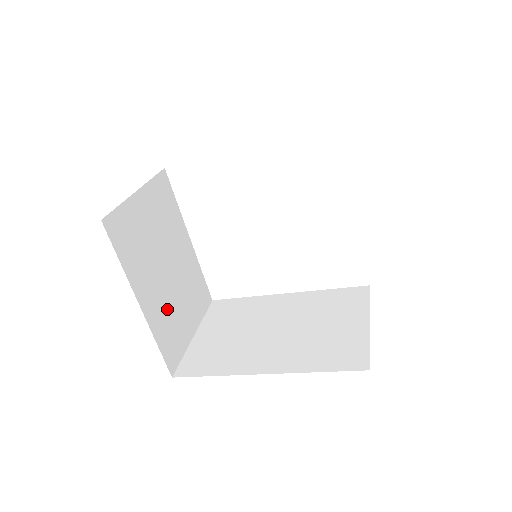
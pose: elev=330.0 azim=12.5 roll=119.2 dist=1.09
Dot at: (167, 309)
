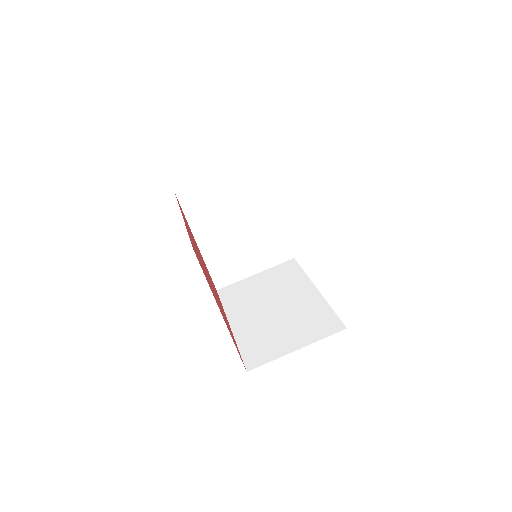
Dot at: (227, 252)
